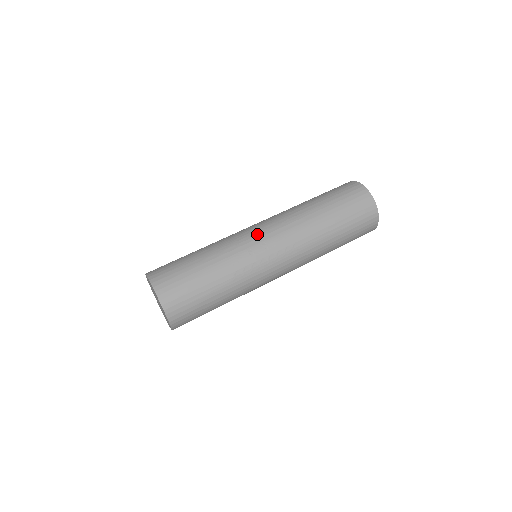
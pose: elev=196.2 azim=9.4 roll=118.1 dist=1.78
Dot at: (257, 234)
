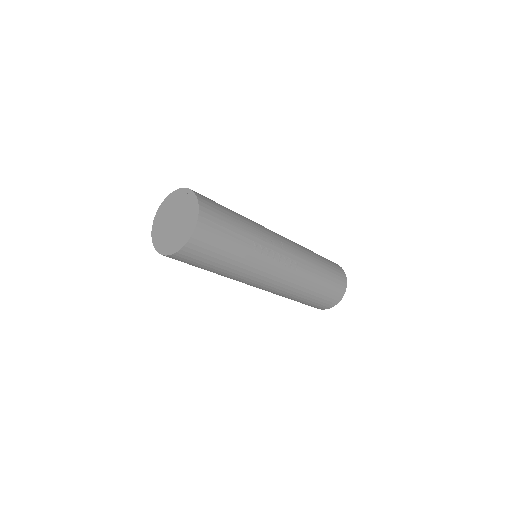
Dot at: (276, 234)
